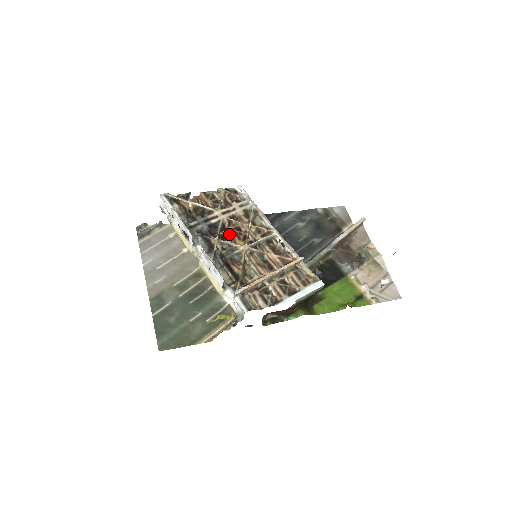
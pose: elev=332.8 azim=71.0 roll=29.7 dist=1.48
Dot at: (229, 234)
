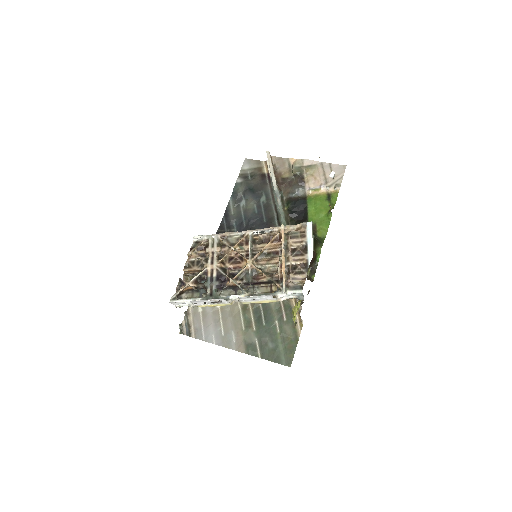
Dot at: (231, 268)
